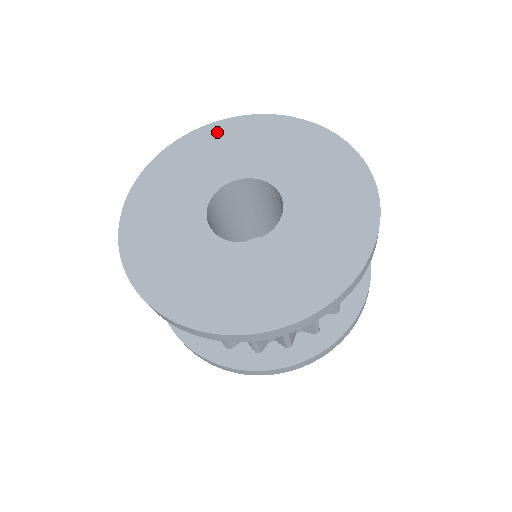
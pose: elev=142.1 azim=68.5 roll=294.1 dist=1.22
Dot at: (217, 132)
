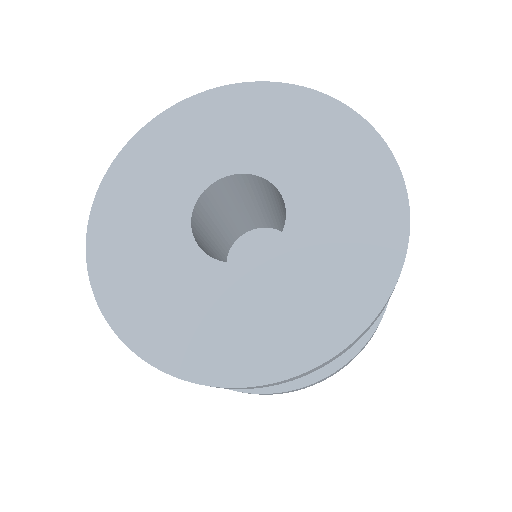
Dot at: (222, 101)
